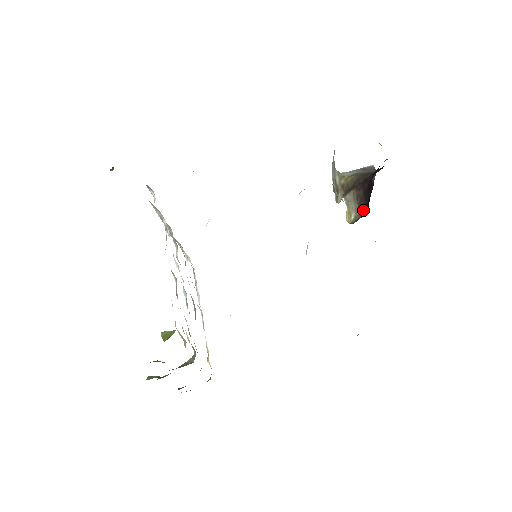
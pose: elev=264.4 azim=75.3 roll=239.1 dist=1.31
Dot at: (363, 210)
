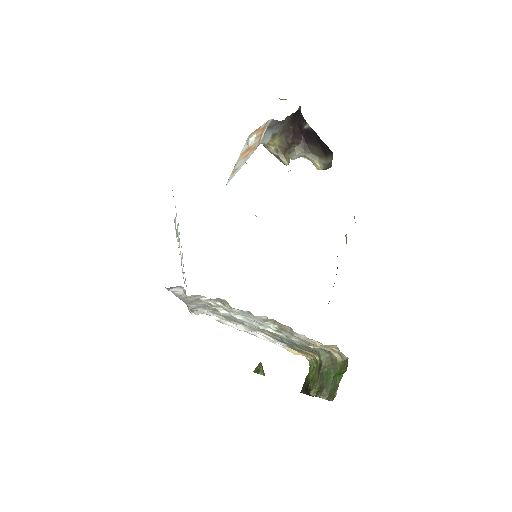
Dot at: (321, 153)
